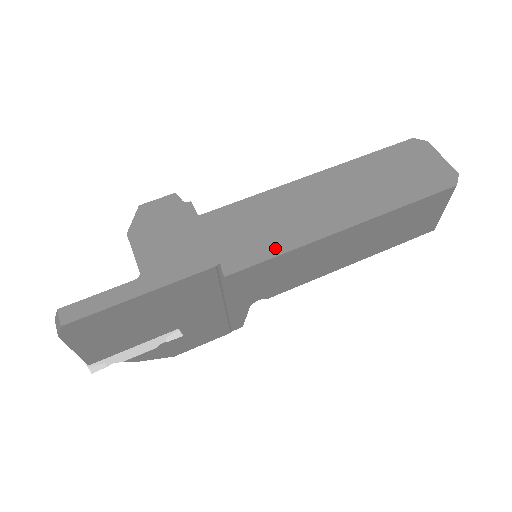
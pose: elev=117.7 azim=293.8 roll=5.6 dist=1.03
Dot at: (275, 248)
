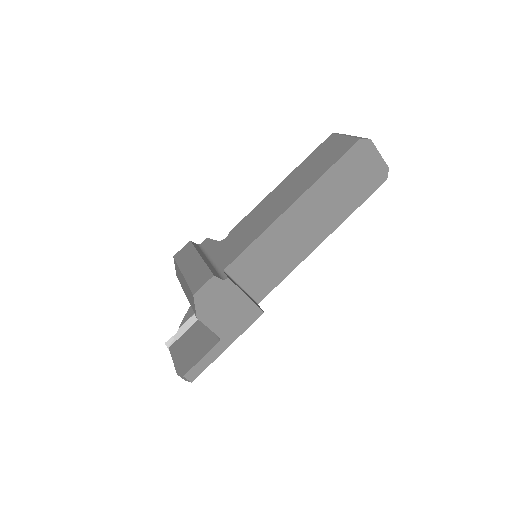
Dot at: (283, 273)
